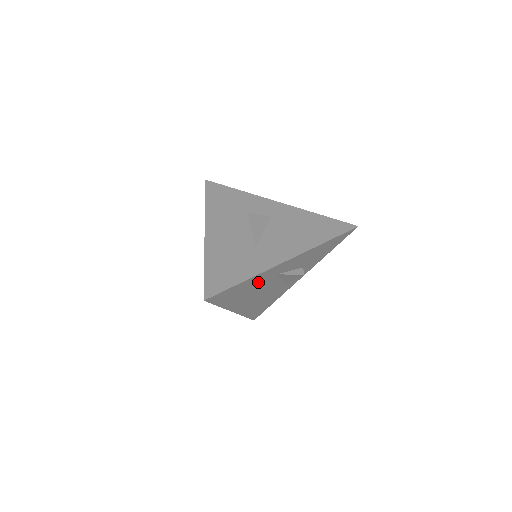
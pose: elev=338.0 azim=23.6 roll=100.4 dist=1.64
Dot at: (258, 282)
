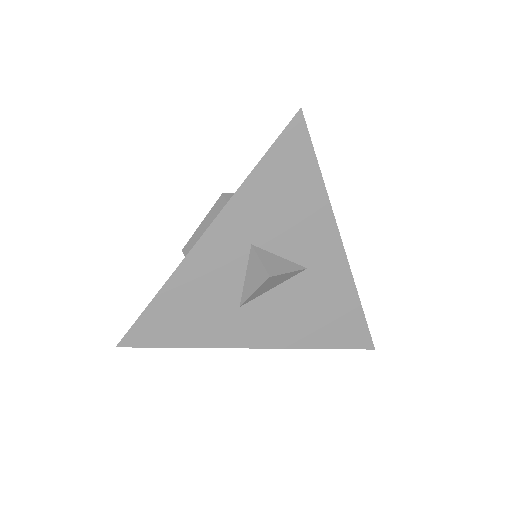
Dot at: occluded
